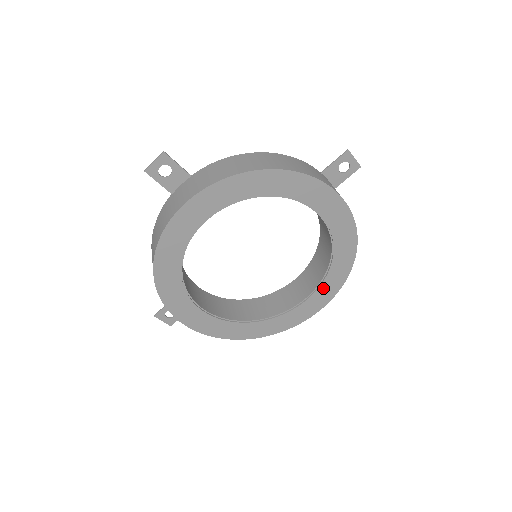
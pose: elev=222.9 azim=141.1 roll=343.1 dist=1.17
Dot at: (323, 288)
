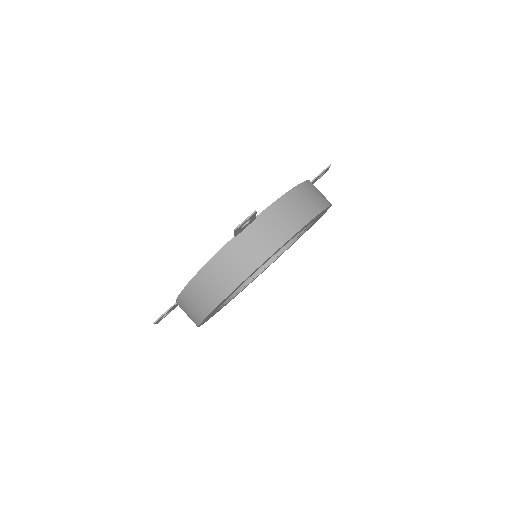
Dot at: occluded
